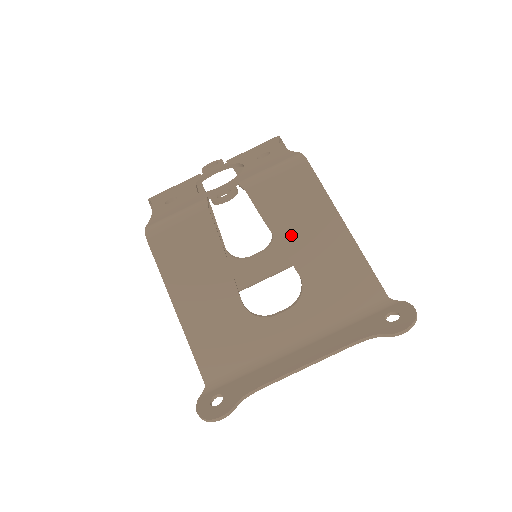
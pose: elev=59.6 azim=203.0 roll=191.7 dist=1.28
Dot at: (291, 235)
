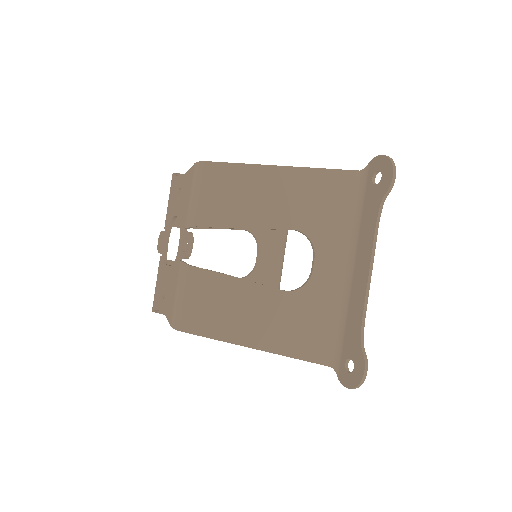
Dot at: (255, 214)
